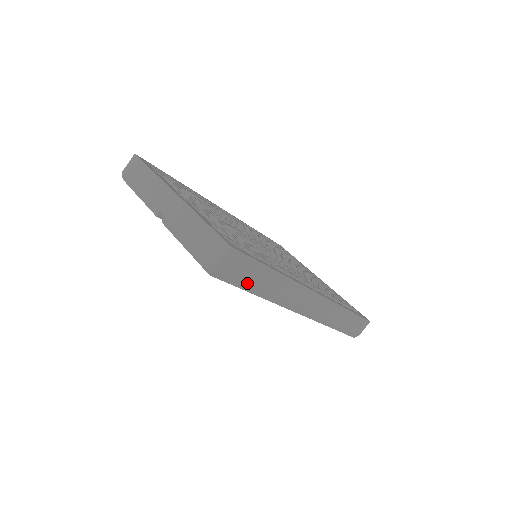
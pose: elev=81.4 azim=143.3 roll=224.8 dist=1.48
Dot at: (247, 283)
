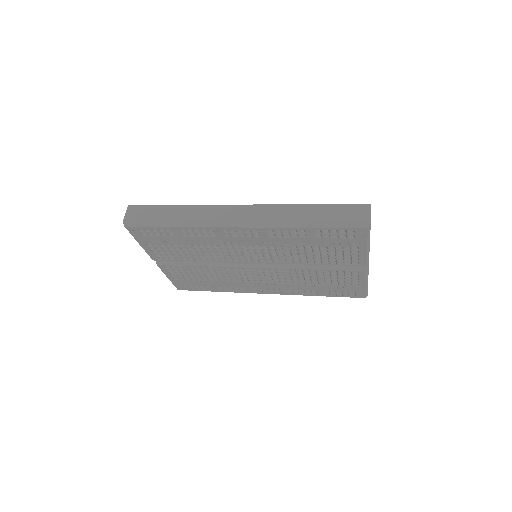
Dot at: (156, 220)
